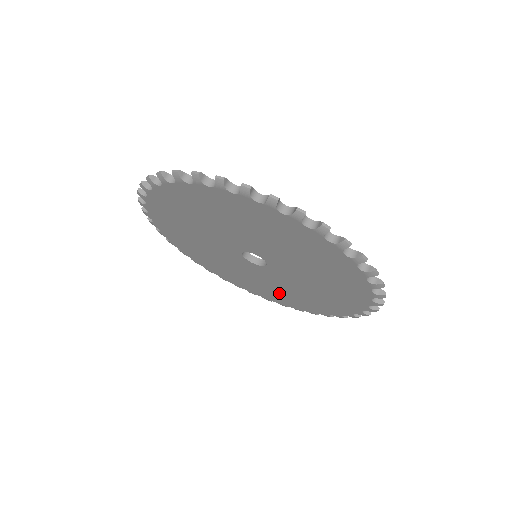
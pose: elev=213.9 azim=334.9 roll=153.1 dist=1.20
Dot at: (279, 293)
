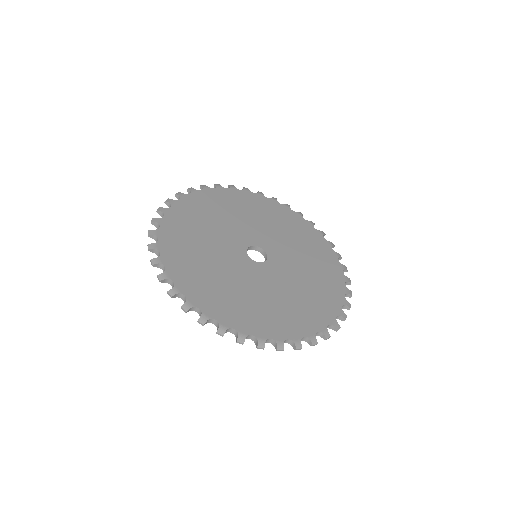
Dot at: occluded
